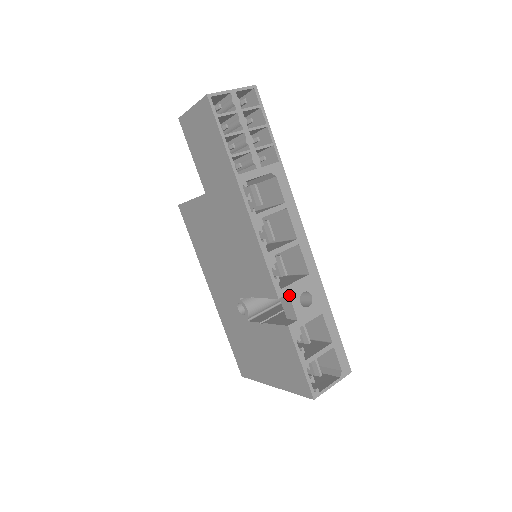
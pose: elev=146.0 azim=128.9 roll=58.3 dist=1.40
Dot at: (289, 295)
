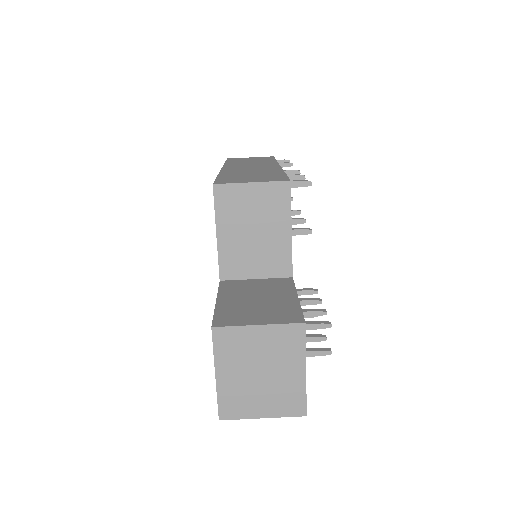
Dot at: occluded
